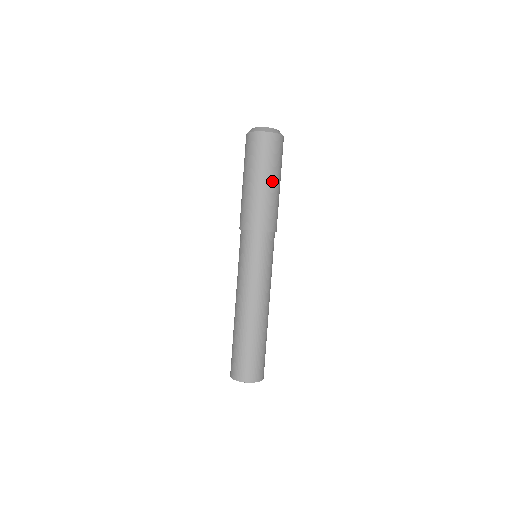
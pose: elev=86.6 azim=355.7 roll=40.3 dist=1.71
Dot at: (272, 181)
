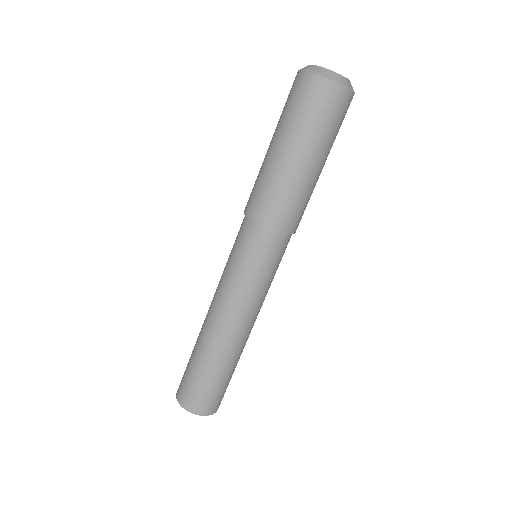
Dot at: (297, 154)
